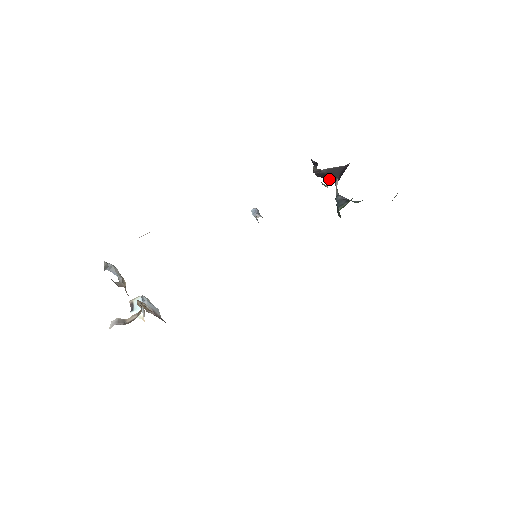
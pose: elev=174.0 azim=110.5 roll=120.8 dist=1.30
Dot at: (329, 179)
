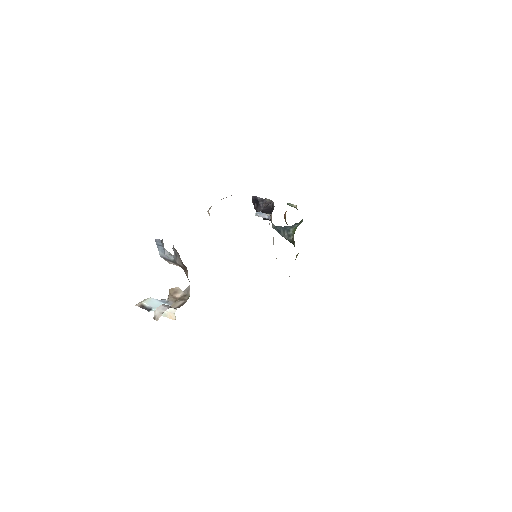
Dot at: occluded
